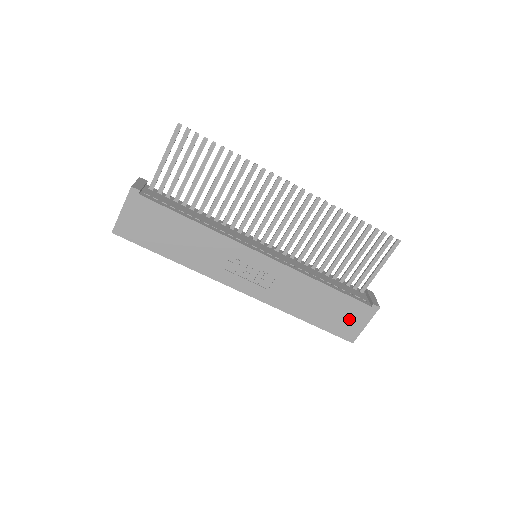
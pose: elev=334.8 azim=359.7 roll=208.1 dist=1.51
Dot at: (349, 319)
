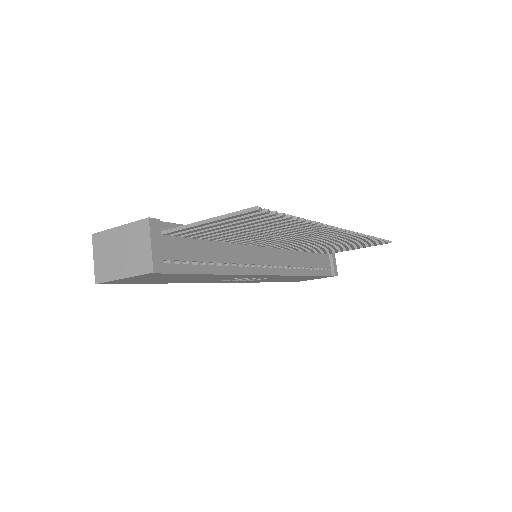
Dot at: (307, 279)
